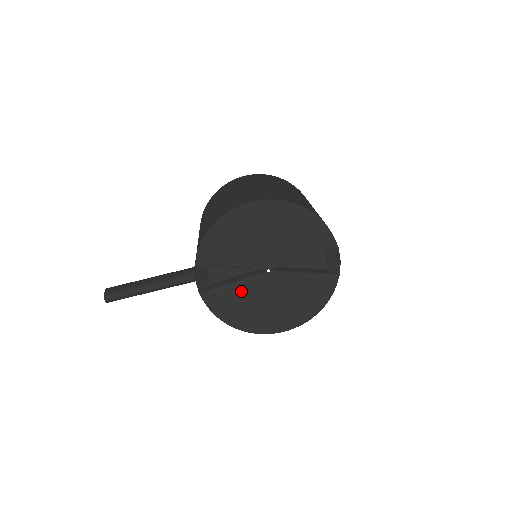
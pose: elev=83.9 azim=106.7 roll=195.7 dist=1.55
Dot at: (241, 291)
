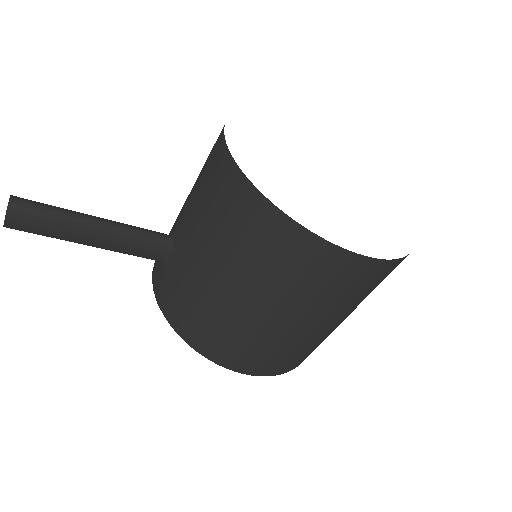
Dot at: occluded
